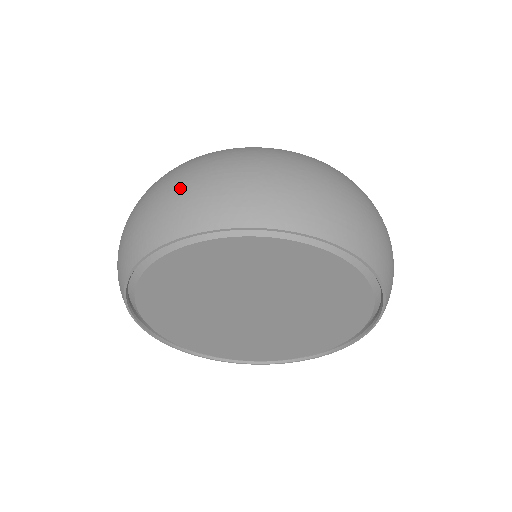
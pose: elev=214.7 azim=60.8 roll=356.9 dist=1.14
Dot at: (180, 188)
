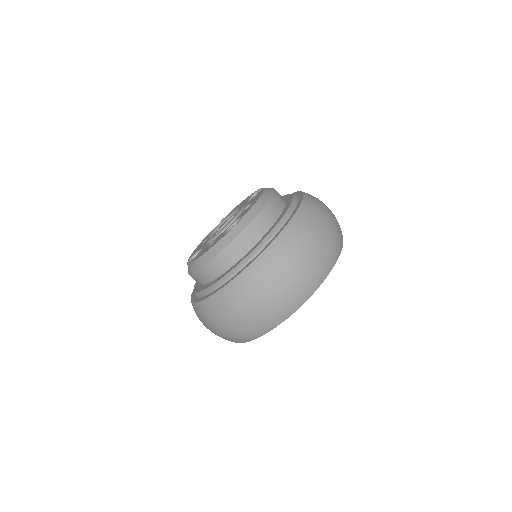
Dot at: occluded
